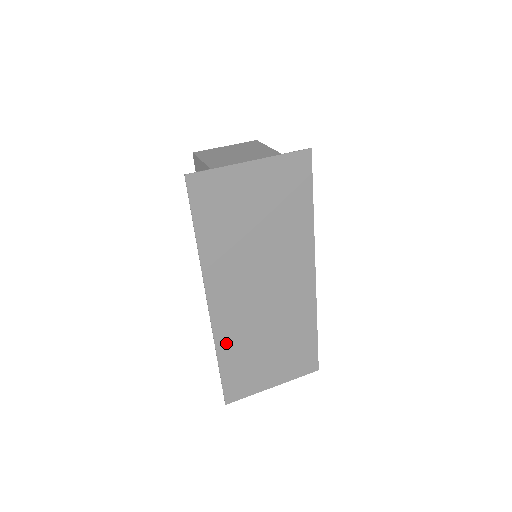
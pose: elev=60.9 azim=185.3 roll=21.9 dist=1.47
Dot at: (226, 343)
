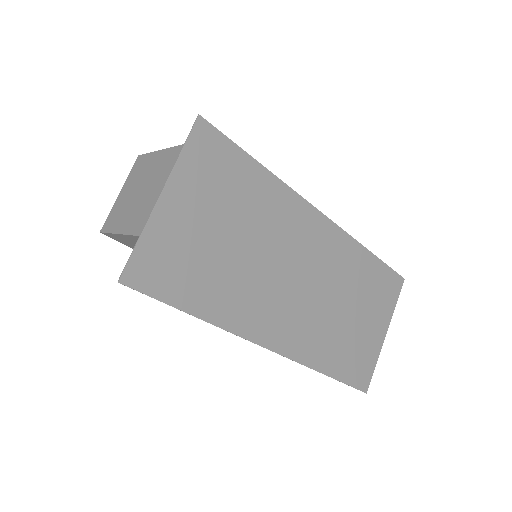
Dot at: (316, 355)
